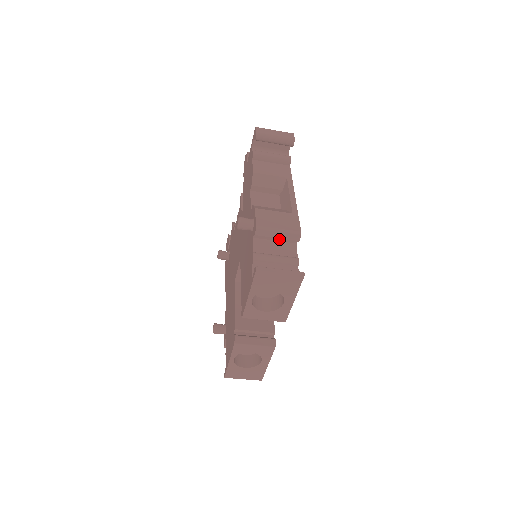
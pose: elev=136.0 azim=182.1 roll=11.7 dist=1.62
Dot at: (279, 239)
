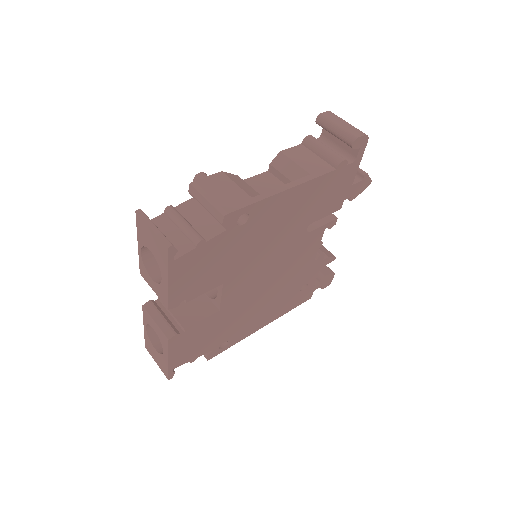
Dot at: (207, 210)
